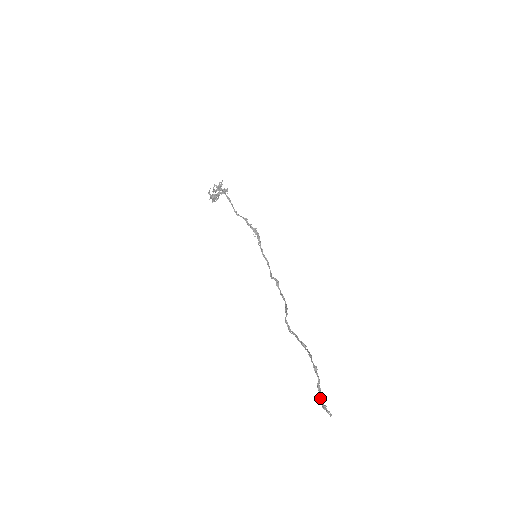
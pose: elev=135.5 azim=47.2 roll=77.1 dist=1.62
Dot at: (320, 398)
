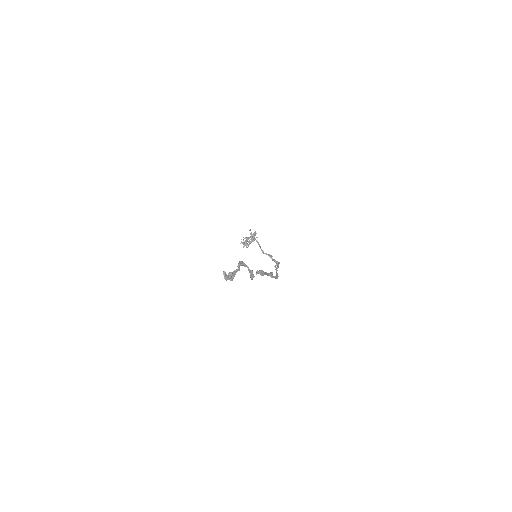
Dot at: (228, 275)
